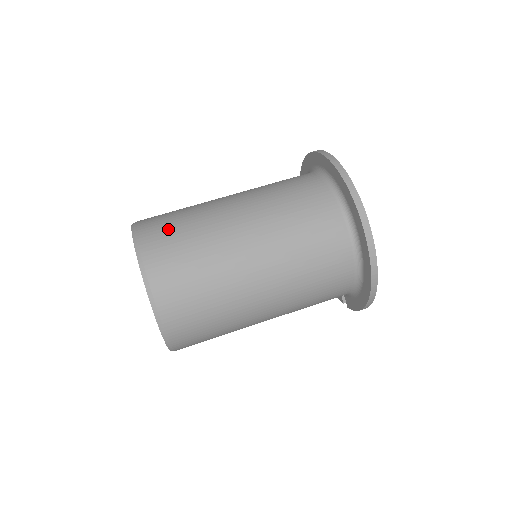
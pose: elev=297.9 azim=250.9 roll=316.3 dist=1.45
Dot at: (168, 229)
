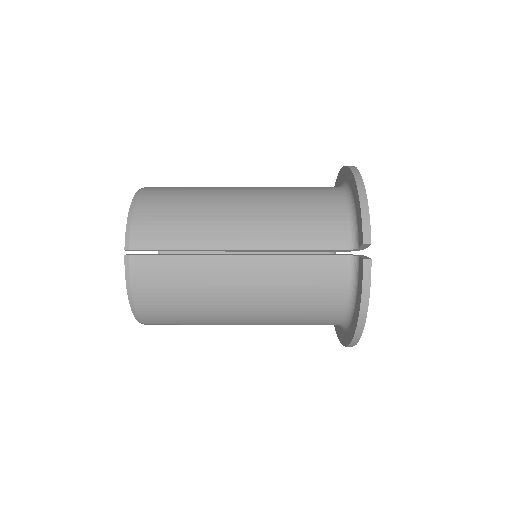
Dot at: occluded
